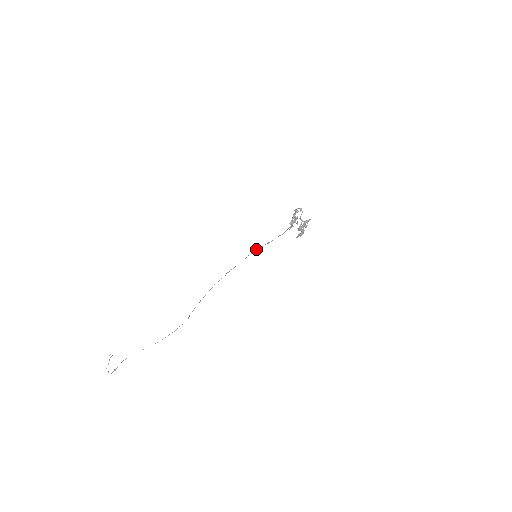
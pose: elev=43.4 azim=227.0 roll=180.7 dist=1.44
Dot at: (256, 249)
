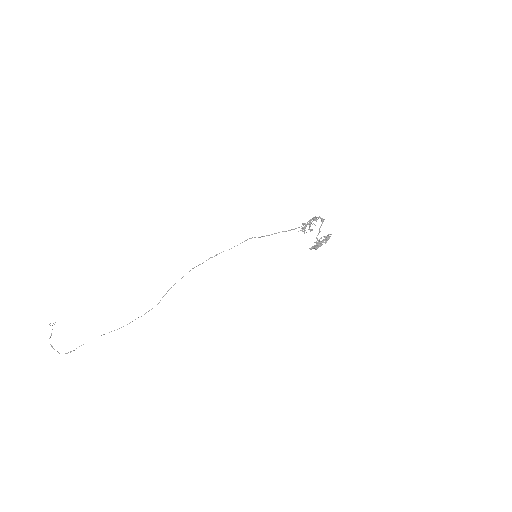
Dot at: (250, 238)
